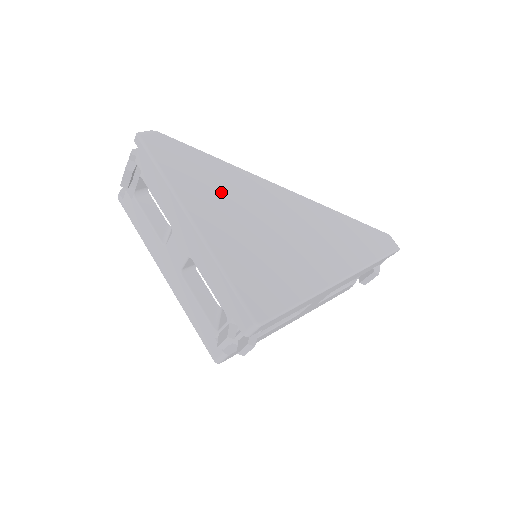
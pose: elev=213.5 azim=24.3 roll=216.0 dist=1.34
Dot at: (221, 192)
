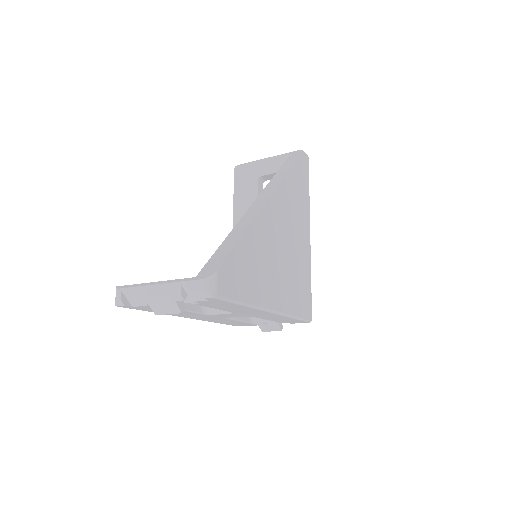
Dot at: (264, 262)
